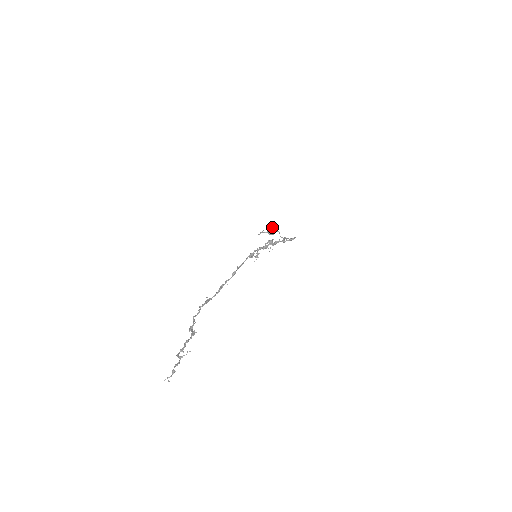
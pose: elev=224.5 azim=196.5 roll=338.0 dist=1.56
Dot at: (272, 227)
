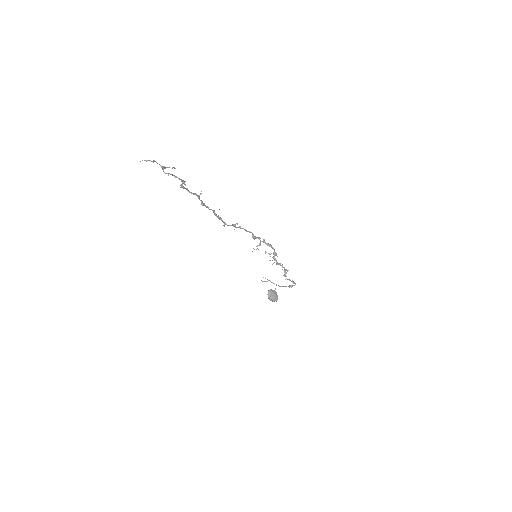
Dot at: (274, 292)
